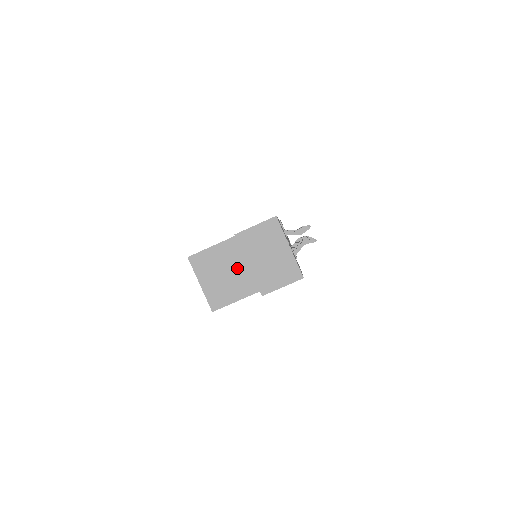
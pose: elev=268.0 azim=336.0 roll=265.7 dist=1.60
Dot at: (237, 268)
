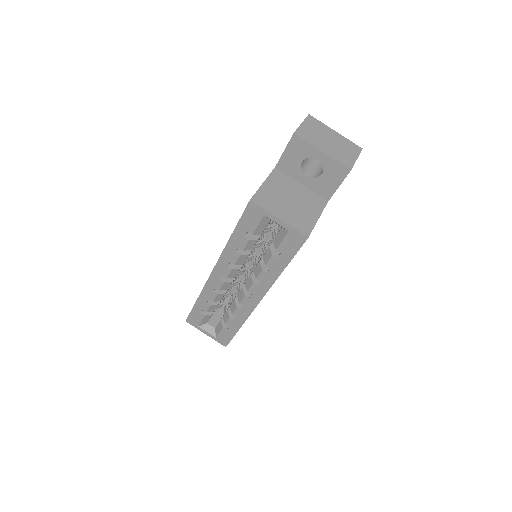
Dot at: (295, 193)
